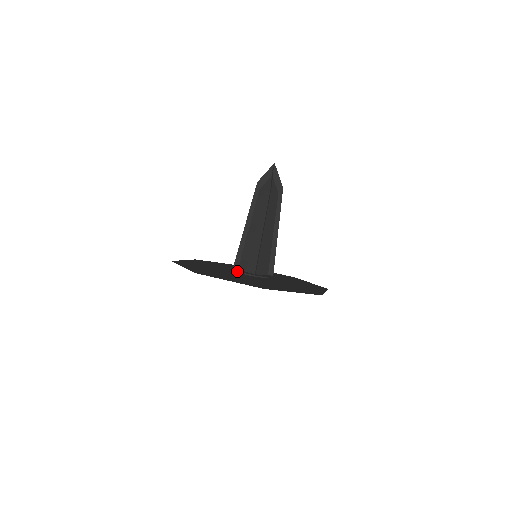
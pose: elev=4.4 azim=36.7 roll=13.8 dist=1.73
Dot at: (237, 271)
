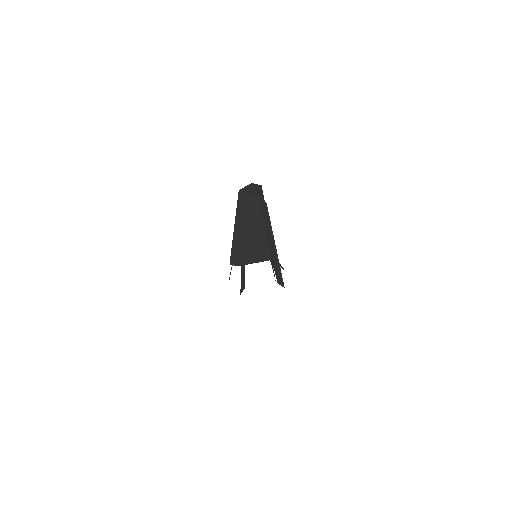
Dot at: (240, 258)
